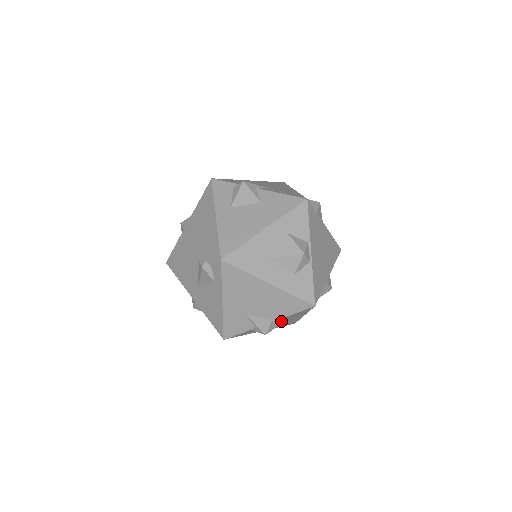
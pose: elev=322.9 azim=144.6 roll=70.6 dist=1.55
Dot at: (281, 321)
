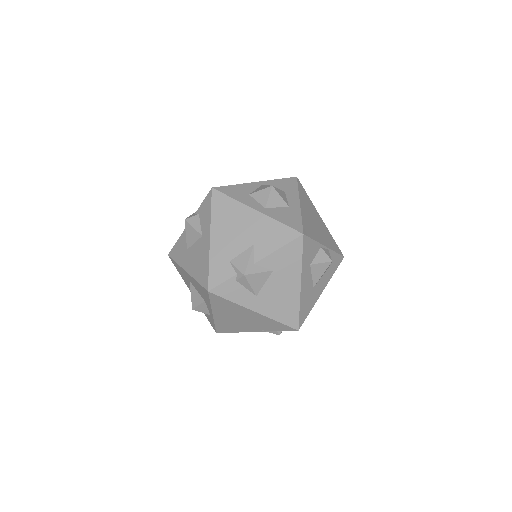
Dot at: occluded
